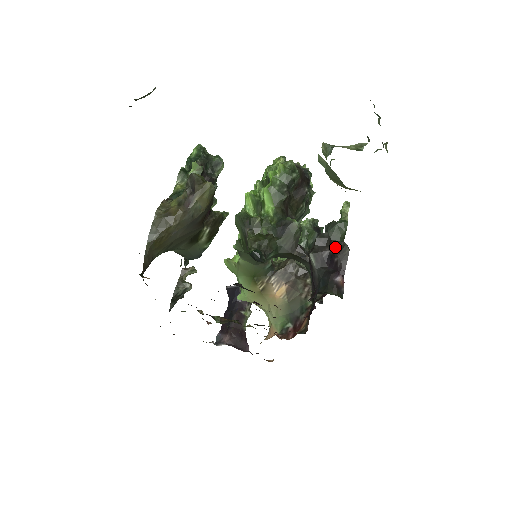
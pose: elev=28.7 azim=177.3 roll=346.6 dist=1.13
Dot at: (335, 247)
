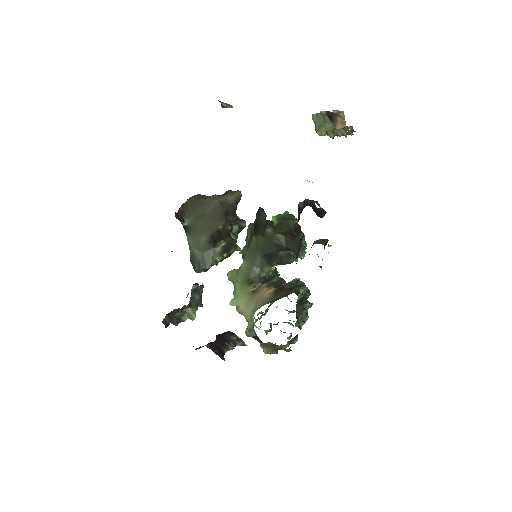
Dot at: (317, 208)
